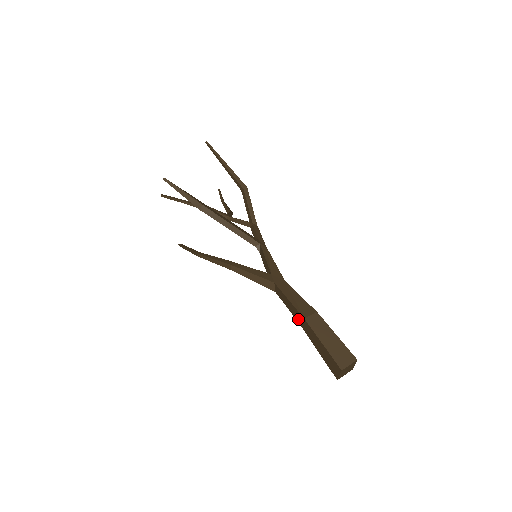
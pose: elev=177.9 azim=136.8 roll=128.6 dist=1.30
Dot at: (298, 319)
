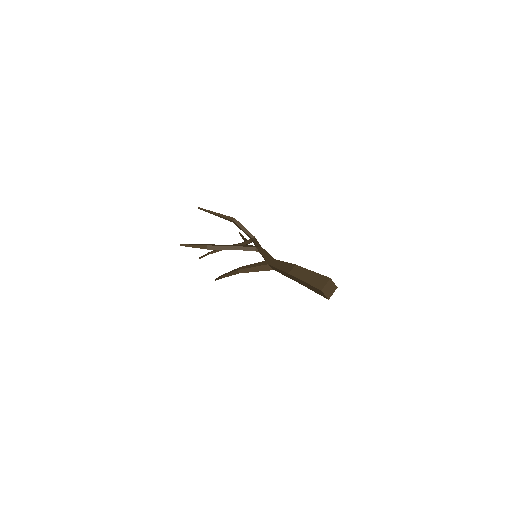
Dot at: (289, 277)
